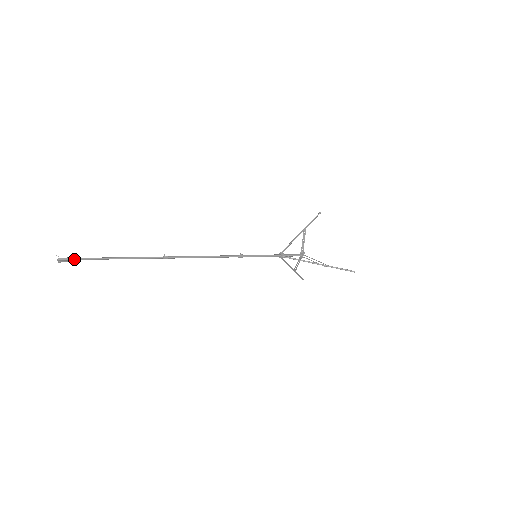
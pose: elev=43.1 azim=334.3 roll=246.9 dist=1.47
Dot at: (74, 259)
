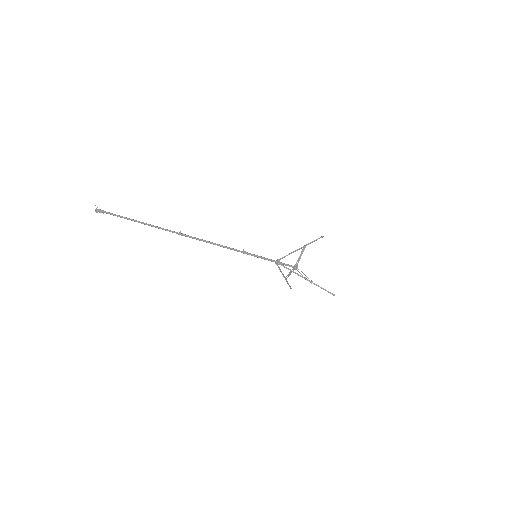
Dot at: (108, 213)
